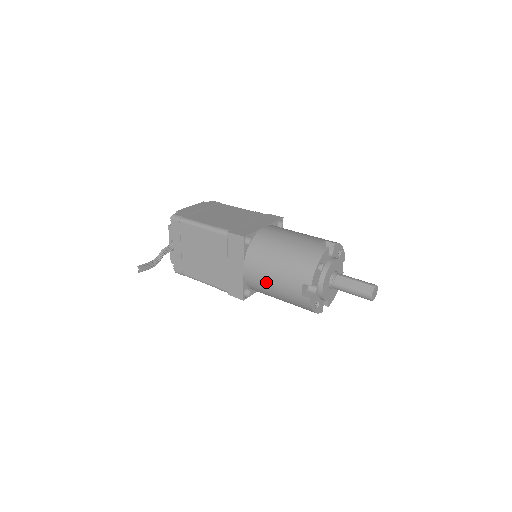
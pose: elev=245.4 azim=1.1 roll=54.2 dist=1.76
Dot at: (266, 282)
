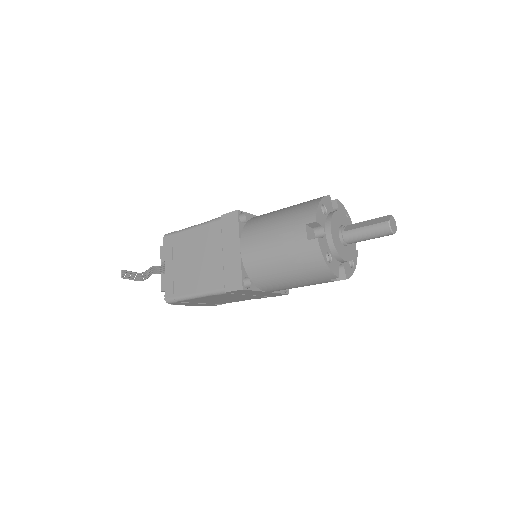
Dot at: (266, 248)
